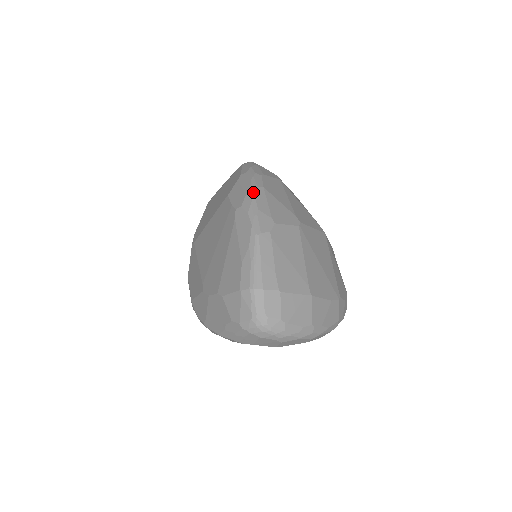
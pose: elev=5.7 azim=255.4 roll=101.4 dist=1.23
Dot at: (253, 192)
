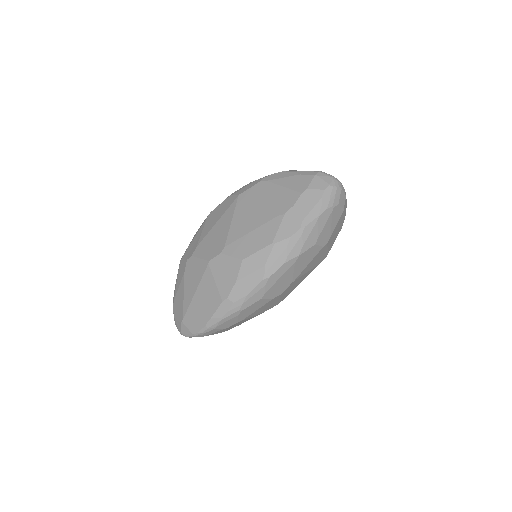
Dot at: occluded
